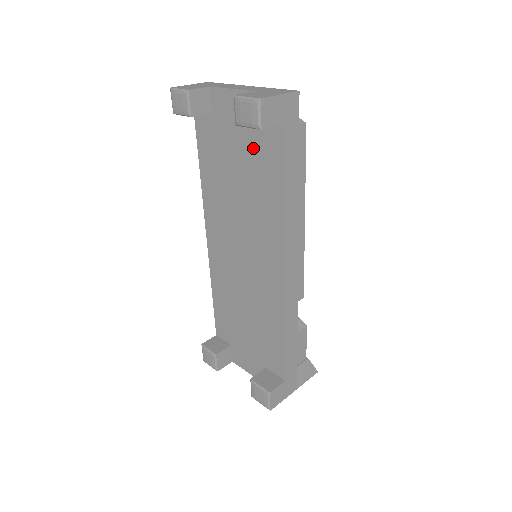
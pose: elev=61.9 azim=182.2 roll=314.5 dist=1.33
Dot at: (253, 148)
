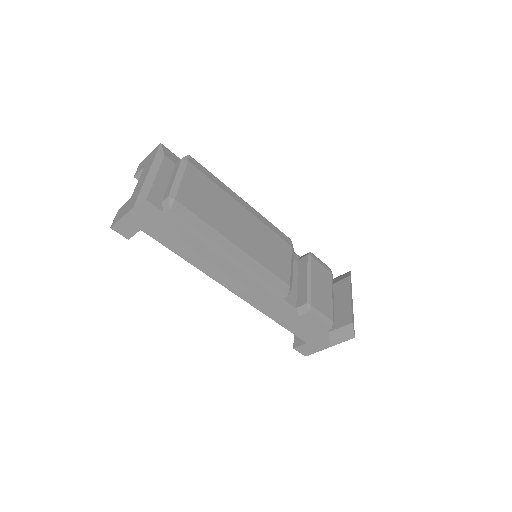
Dot at: occluded
